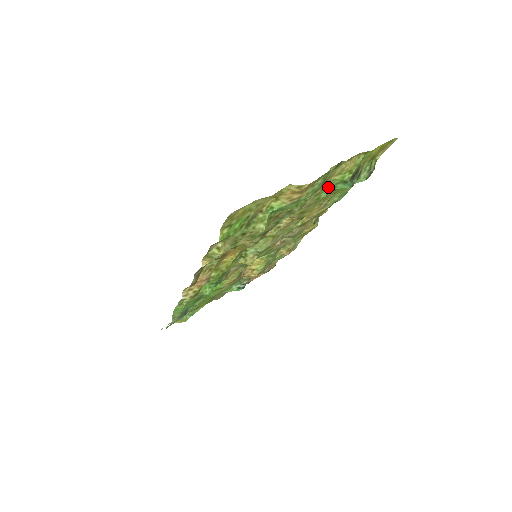
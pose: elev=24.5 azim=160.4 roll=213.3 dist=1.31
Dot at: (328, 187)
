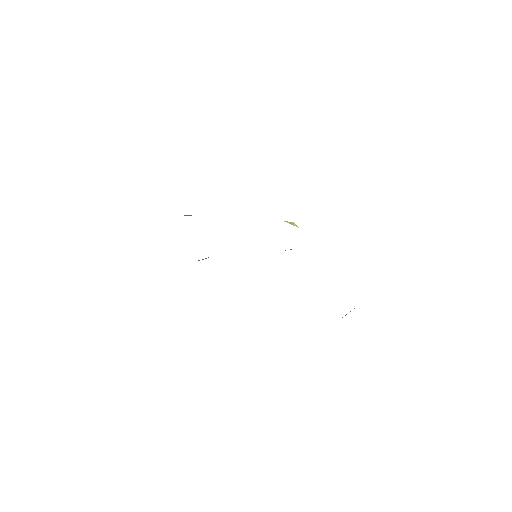
Dot at: occluded
